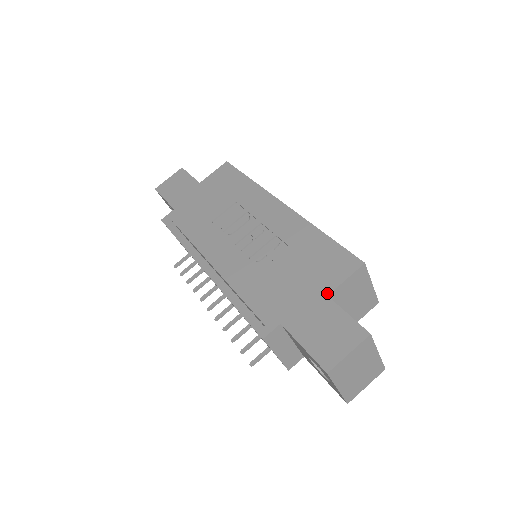
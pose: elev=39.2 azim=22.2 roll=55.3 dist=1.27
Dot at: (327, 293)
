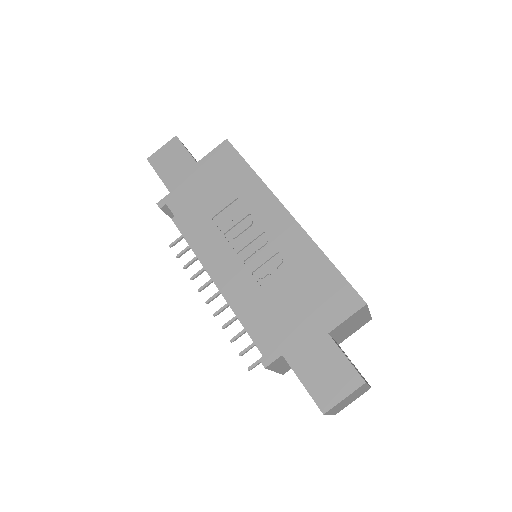
Dot at: (328, 330)
